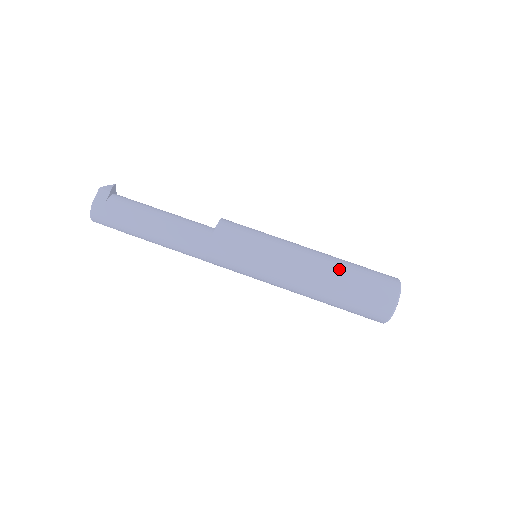
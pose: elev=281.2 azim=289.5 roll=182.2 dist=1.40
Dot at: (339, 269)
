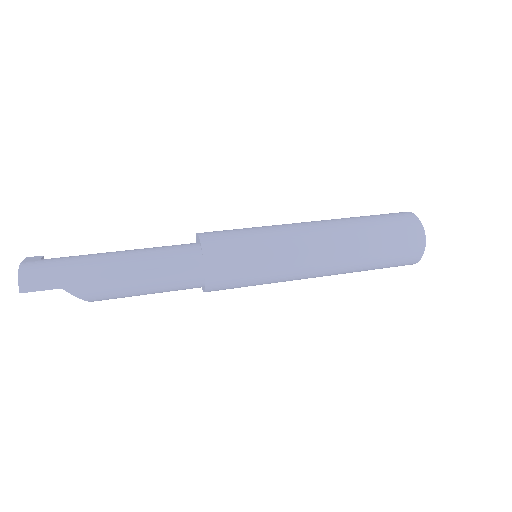
Dot at: occluded
